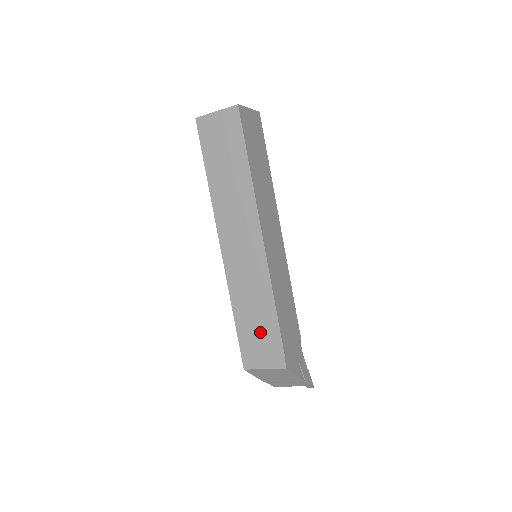
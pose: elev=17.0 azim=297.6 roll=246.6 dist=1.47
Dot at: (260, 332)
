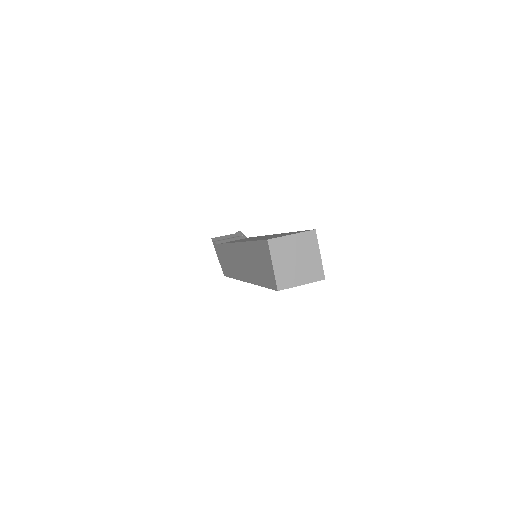
Dot at: occluded
